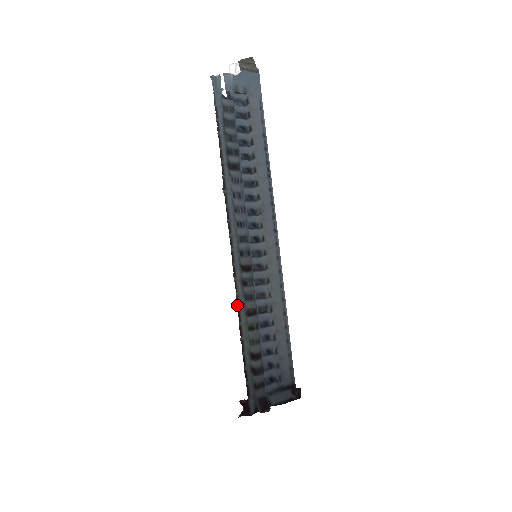
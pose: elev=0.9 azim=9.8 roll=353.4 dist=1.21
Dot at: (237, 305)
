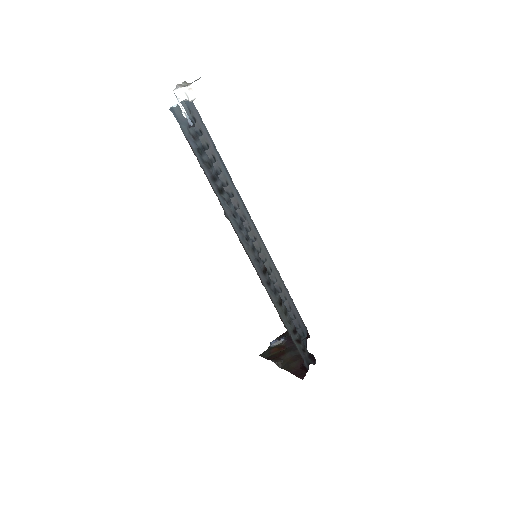
Dot at: occluded
